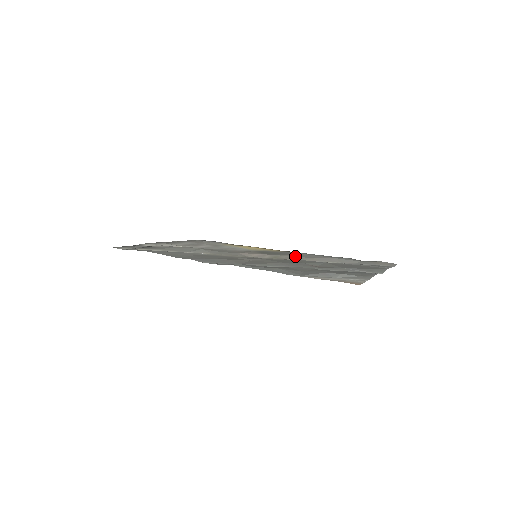
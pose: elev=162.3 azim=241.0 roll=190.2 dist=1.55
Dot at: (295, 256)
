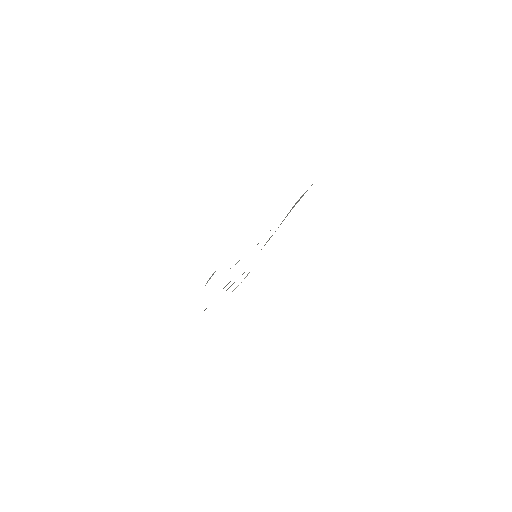
Dot at: occluded
